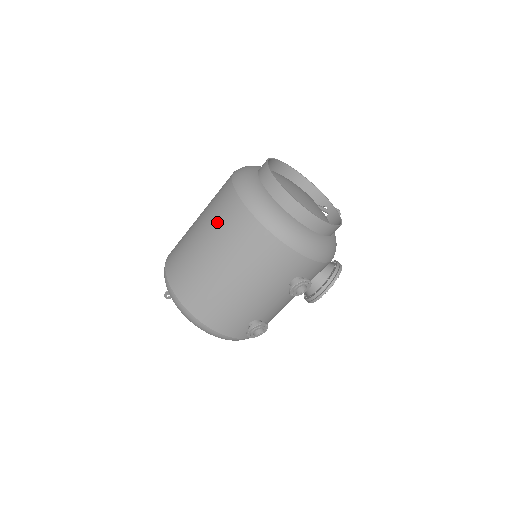
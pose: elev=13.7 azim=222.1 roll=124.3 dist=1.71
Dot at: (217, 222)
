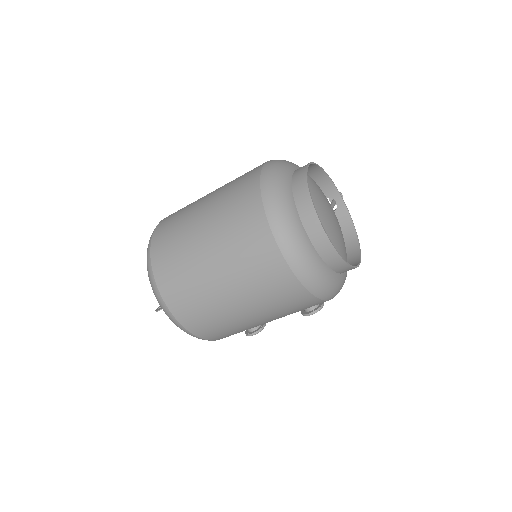
Dot at: (248, 273)
